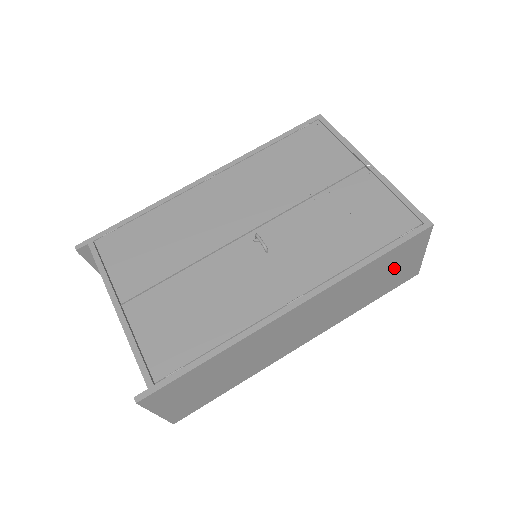
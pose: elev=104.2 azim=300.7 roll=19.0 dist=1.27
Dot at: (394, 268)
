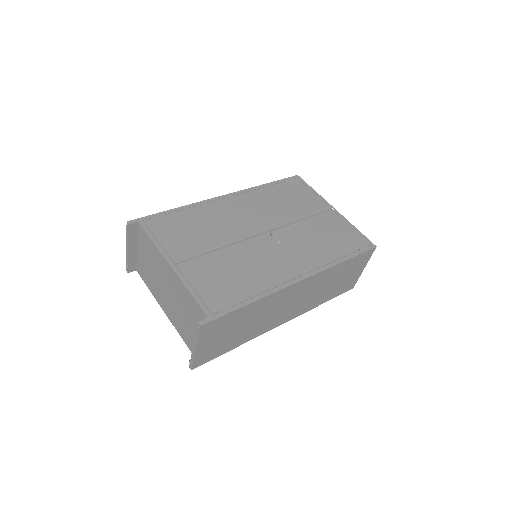
Dot at: (348, 274)
